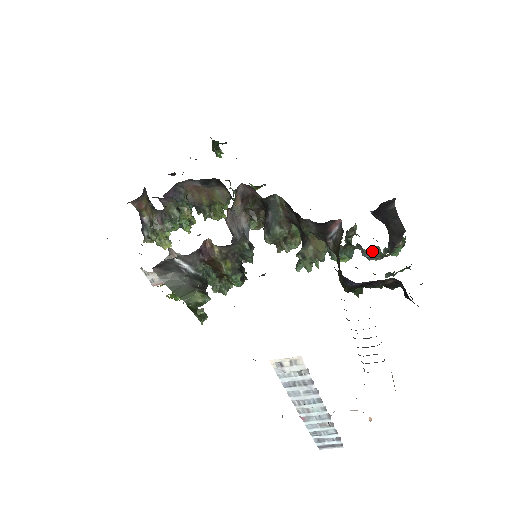
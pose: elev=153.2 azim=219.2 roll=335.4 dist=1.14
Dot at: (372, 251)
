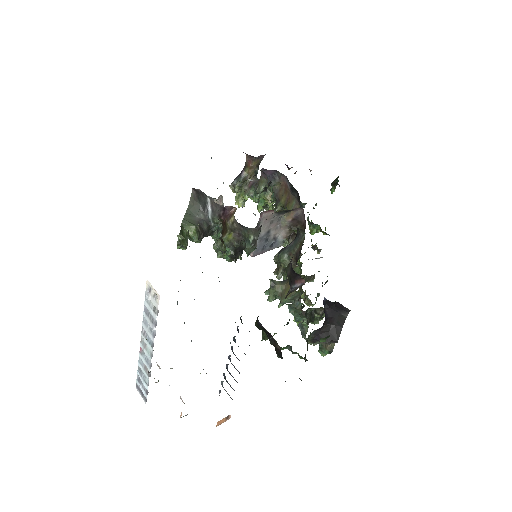
Dot at: (304, 327)
